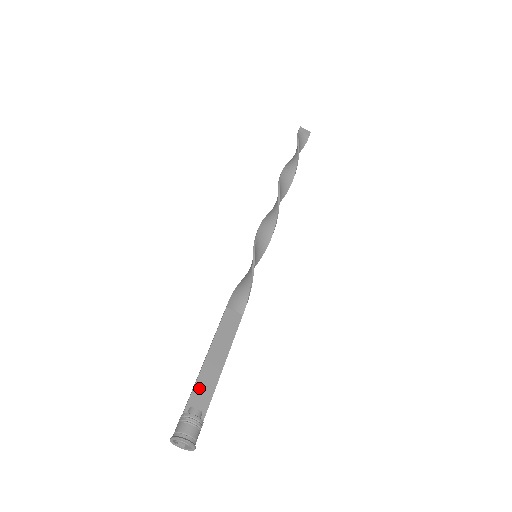
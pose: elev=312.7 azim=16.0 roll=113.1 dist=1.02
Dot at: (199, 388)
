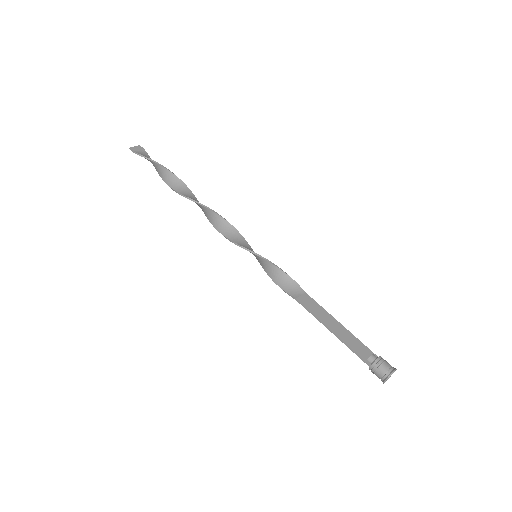
Dot at: (355, 348)
